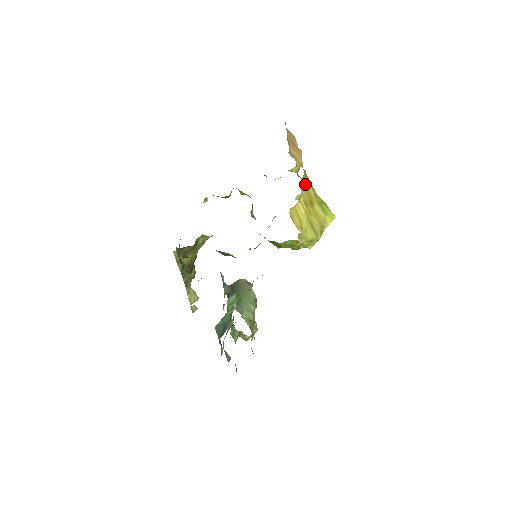
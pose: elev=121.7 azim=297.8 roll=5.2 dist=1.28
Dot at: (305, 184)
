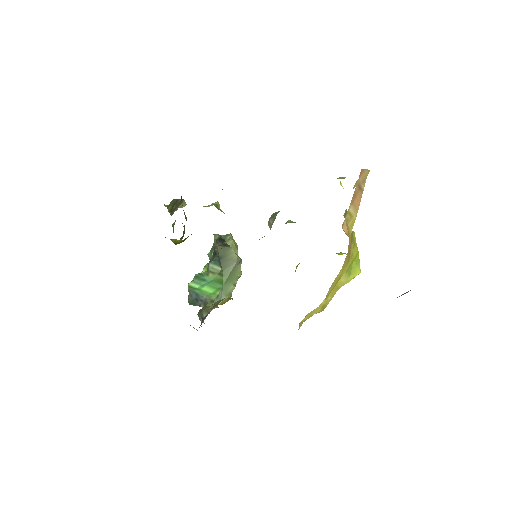
Dot at: (339, 273)
